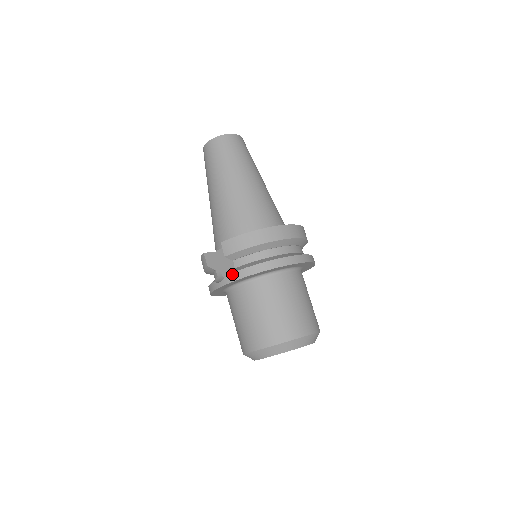
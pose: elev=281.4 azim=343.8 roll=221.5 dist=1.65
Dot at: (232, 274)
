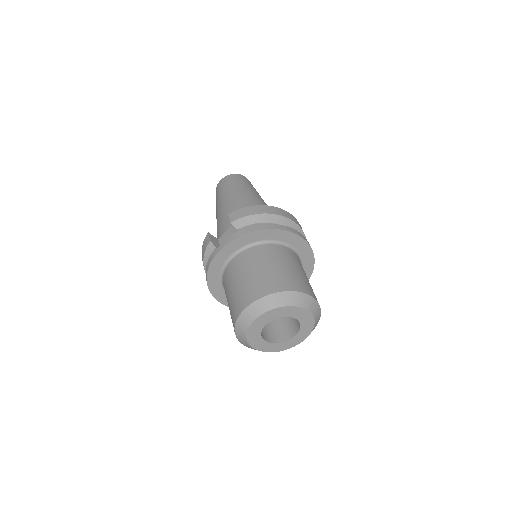
Dot at: (236, 233)
